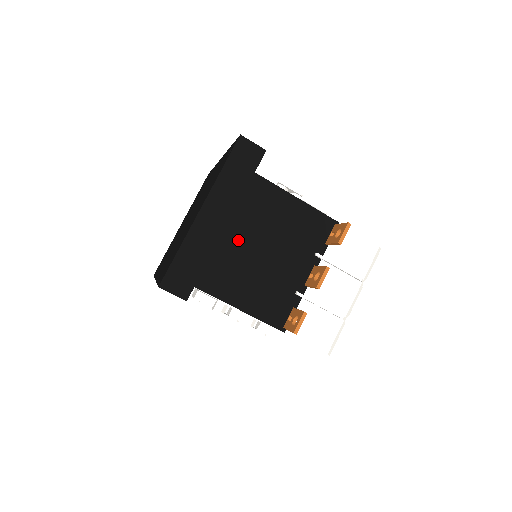
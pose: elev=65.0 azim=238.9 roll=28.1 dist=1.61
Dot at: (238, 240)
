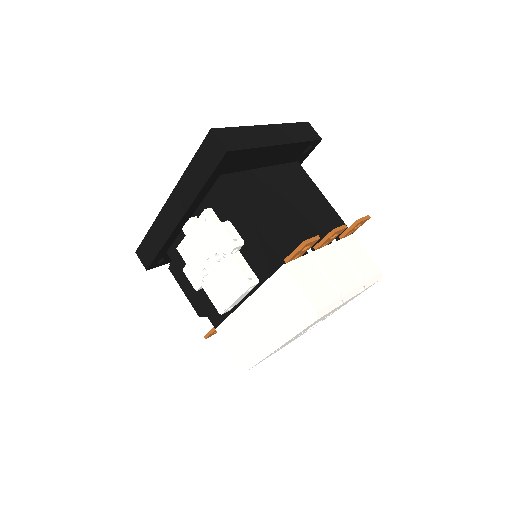
Dot at: (272, 183)
